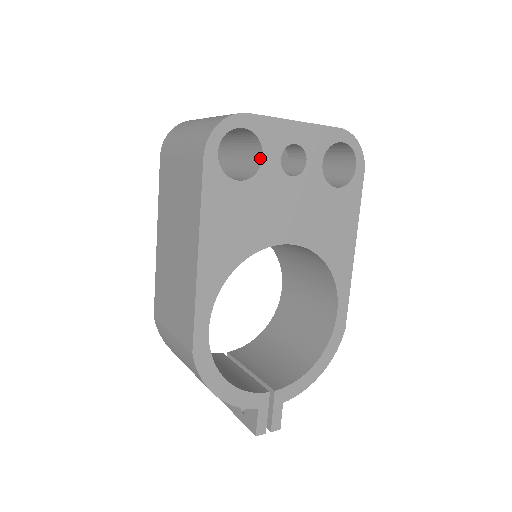
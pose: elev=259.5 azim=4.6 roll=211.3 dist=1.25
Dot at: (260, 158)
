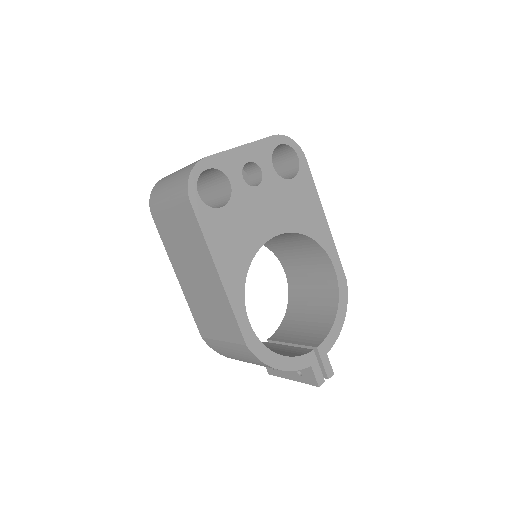
Dot at: (228, 184)
